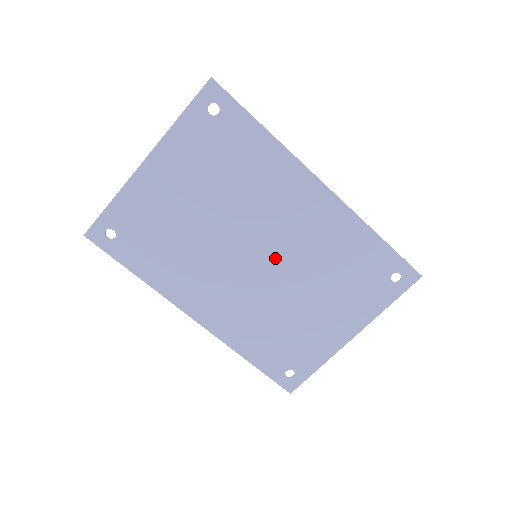
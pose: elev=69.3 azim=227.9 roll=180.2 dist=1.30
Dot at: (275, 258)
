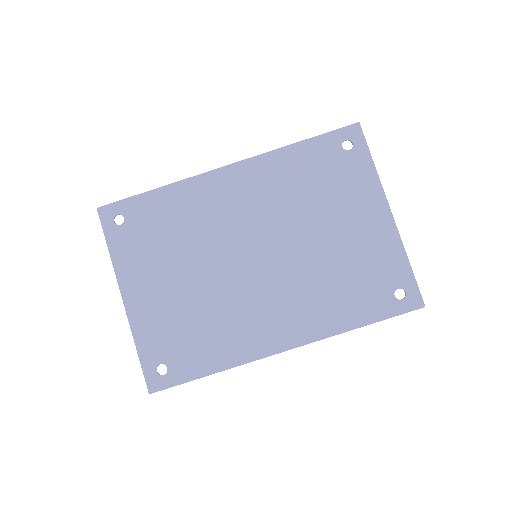
Dot at: (267, 240)
